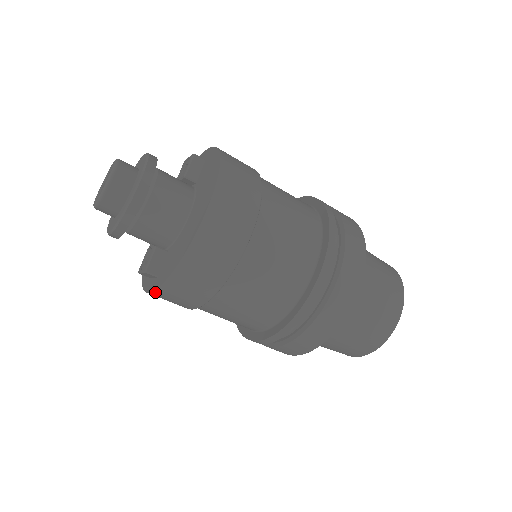
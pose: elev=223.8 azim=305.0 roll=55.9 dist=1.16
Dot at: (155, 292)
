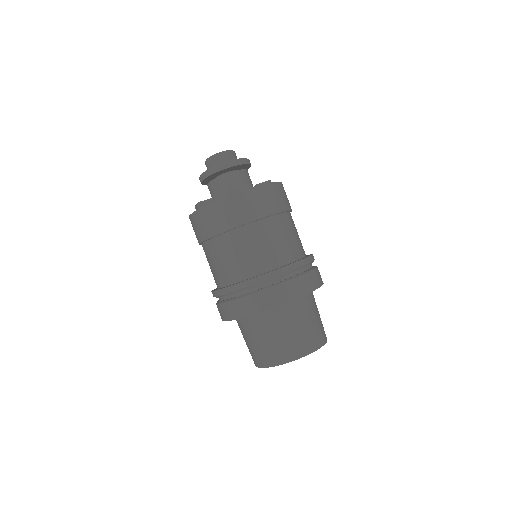
Dot at: (192, 215)
